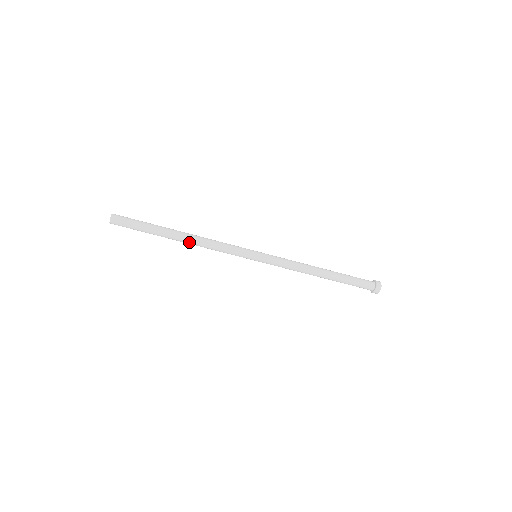
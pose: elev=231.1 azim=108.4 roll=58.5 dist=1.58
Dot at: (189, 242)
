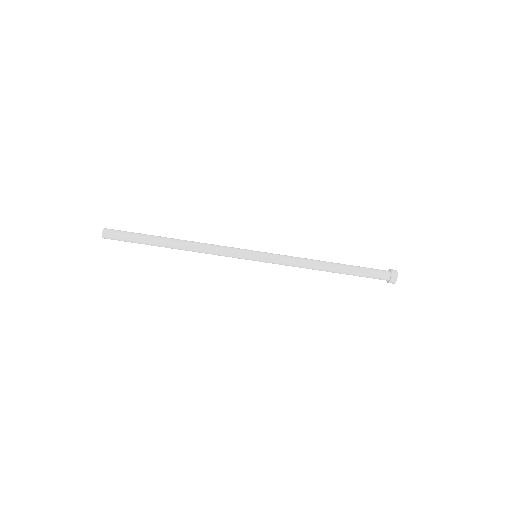
Dot at: (184, 249)
